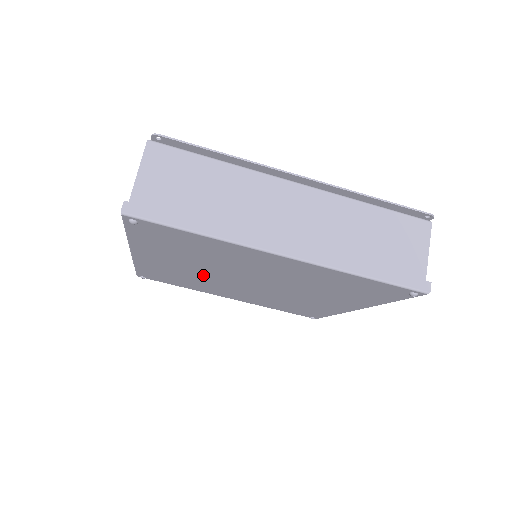
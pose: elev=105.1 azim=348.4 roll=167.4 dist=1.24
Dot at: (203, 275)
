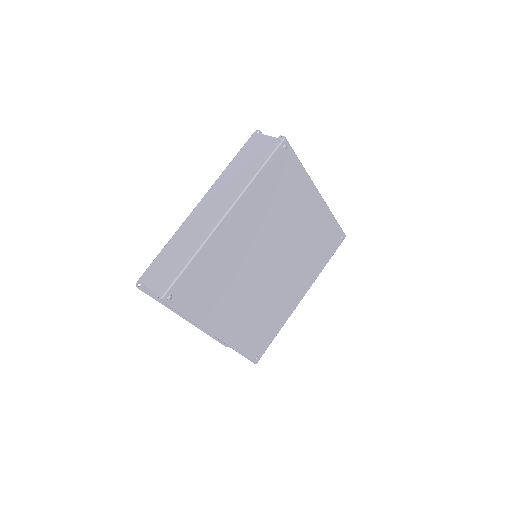
Dot at: (246, 256)
